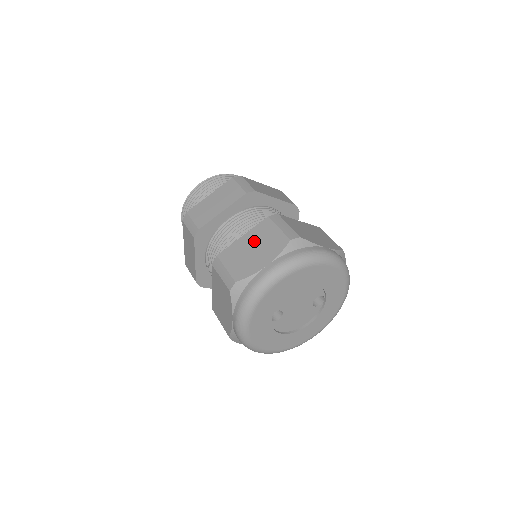
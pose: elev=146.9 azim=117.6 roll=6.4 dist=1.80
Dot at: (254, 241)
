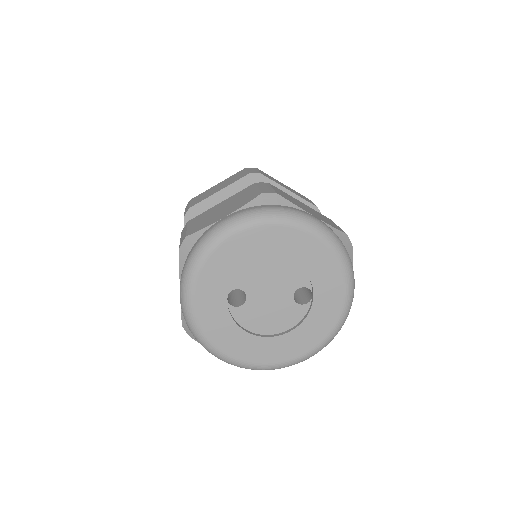
Dot at: (228, 203)
